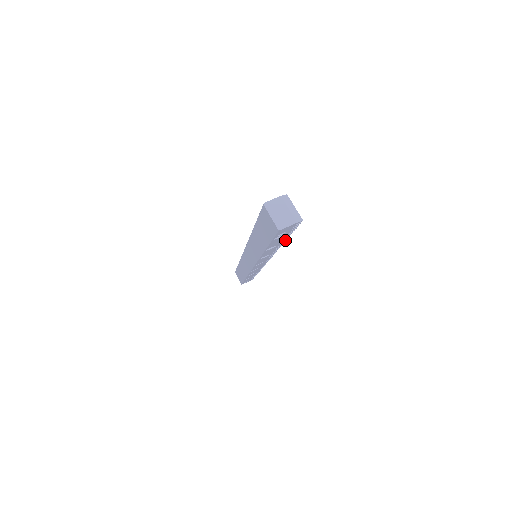
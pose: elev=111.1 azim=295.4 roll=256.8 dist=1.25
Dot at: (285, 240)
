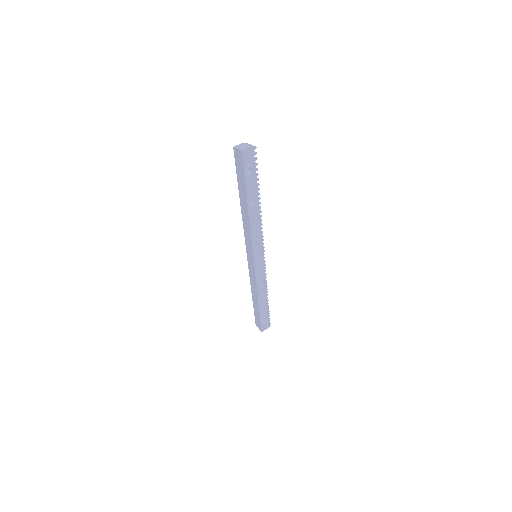
Dot at: (259, 193)
